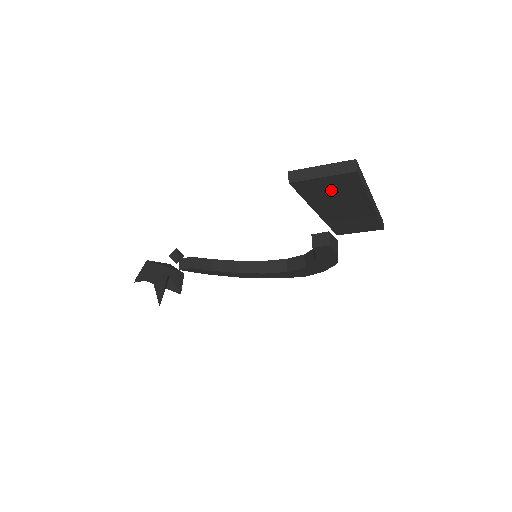
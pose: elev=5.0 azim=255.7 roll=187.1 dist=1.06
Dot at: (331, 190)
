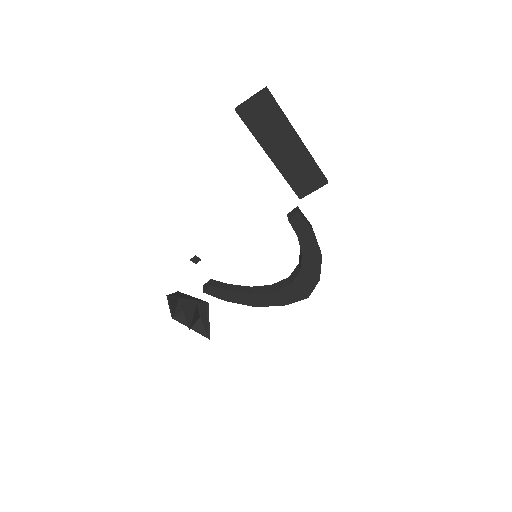
Dot at: (263, 118)
